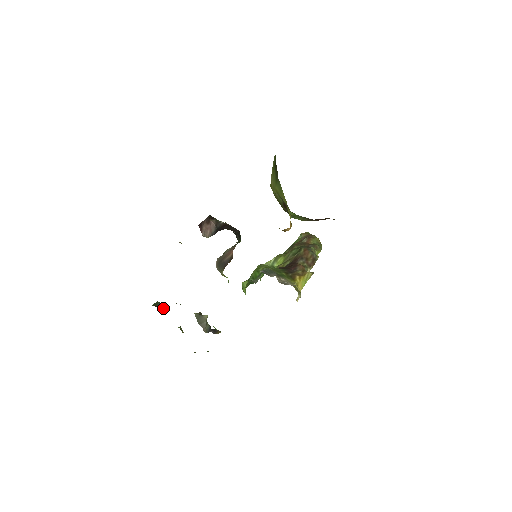
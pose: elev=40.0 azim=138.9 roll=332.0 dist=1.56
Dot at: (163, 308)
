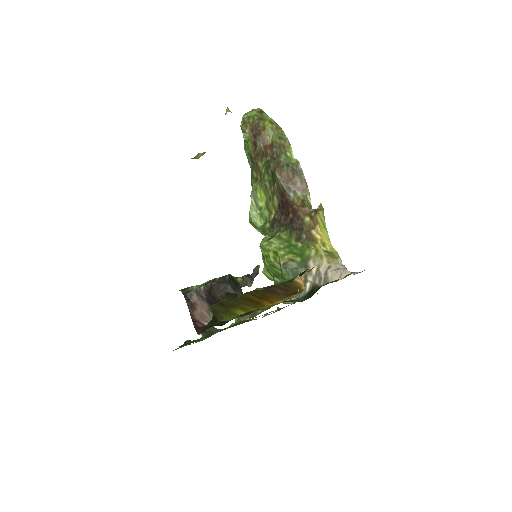
Dot at: occluded
